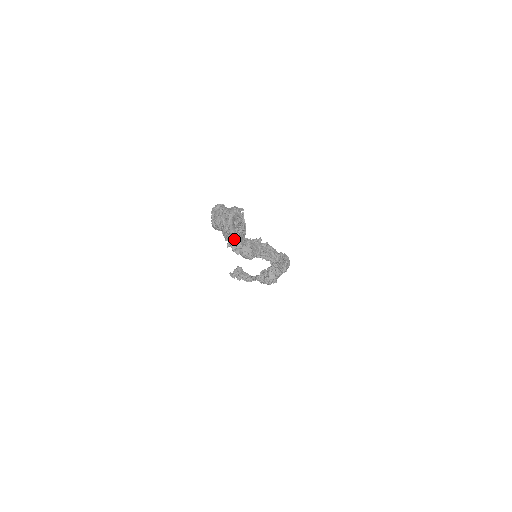
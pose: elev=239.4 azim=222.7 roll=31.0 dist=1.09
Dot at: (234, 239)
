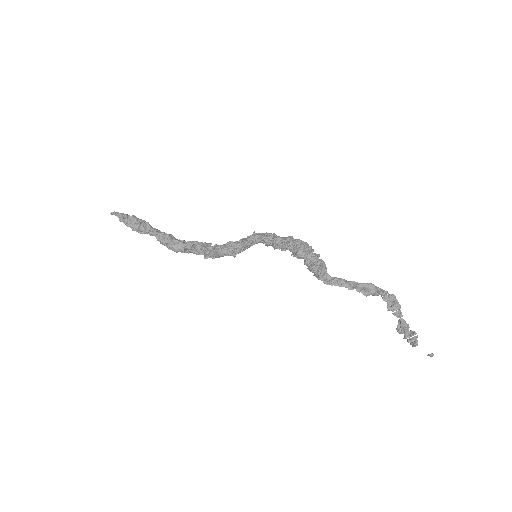
Dot at: (198, 249)
